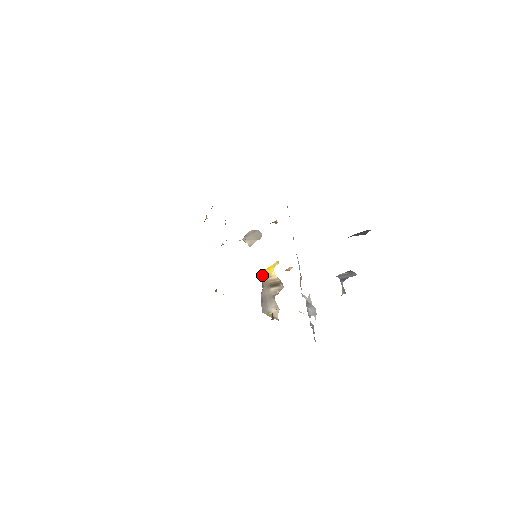
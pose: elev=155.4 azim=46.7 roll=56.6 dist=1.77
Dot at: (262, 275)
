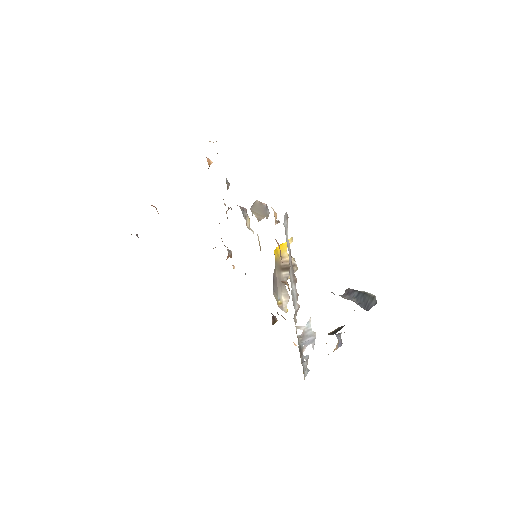
Dot at: (274, 252)
